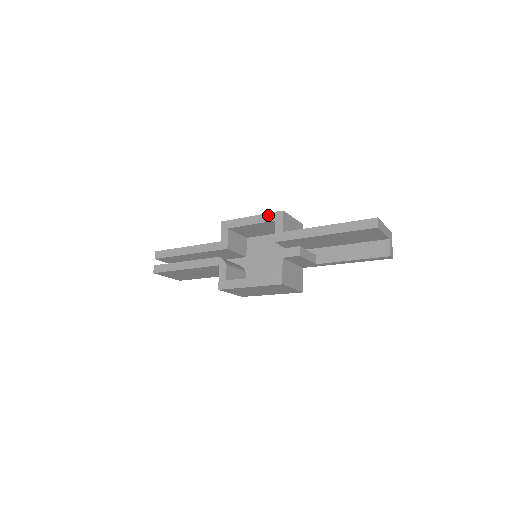
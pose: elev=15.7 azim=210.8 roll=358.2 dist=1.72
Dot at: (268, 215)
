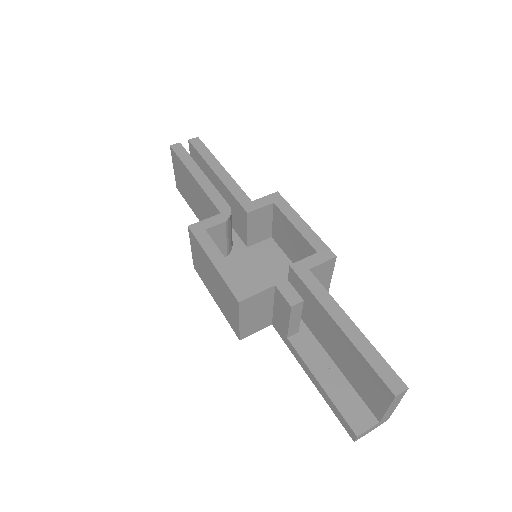
Dot at: (319, 241)
